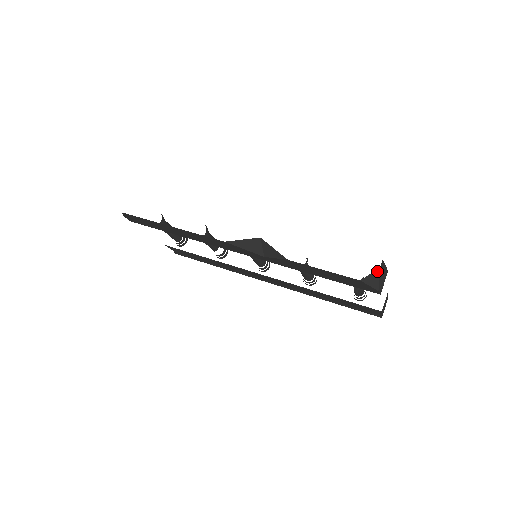
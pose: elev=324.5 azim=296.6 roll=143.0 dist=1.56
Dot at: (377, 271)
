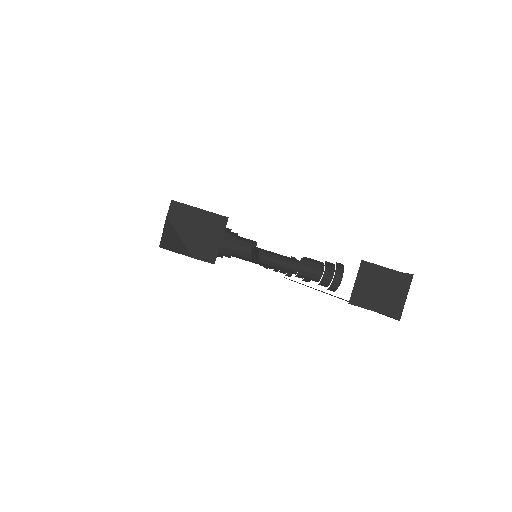
Dot at: (168, 223)
